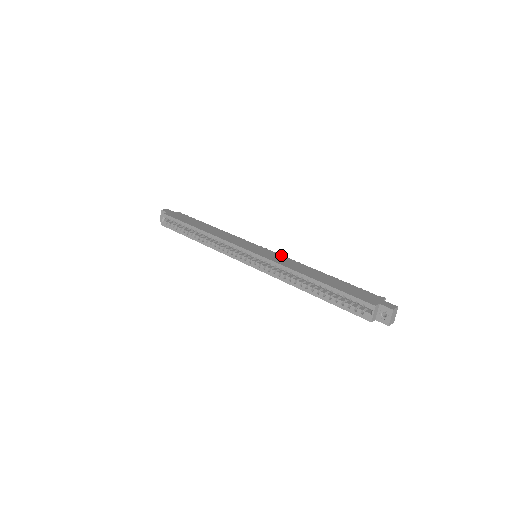
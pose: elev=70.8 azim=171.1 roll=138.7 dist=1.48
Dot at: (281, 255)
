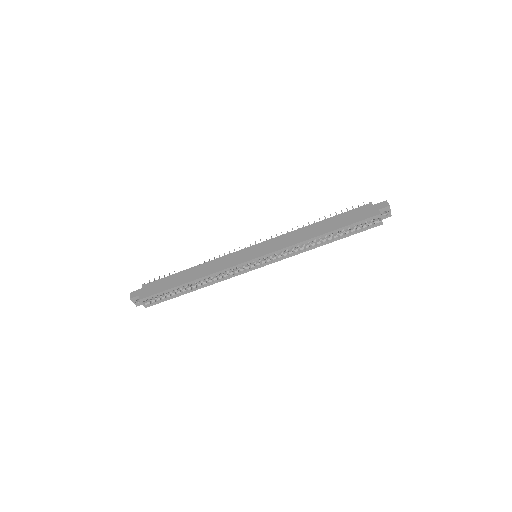
Dot at: (273, 238)
